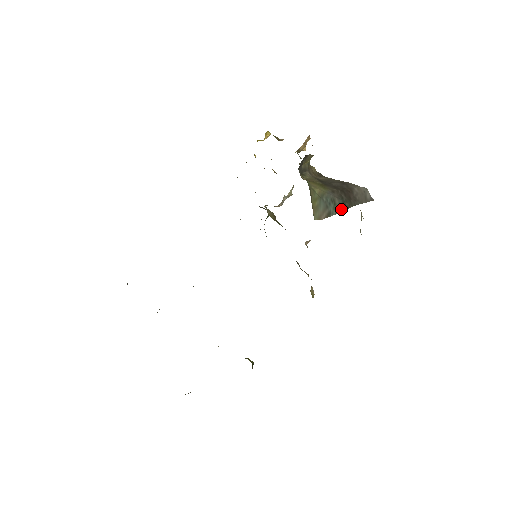
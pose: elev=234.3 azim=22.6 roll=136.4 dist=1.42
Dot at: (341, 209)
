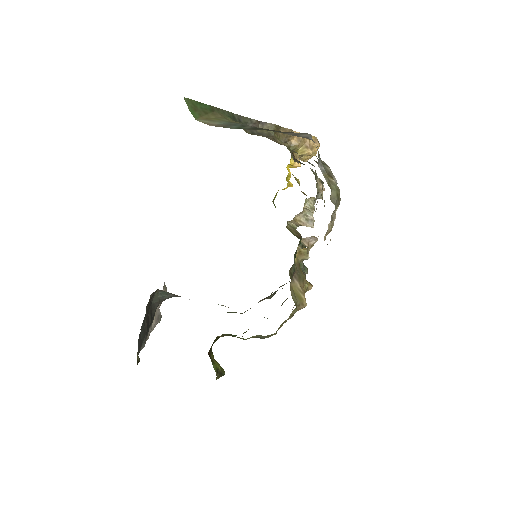
Dot at: (246, 129)
